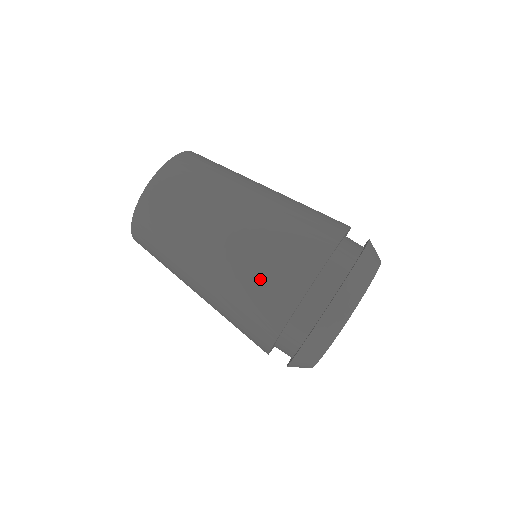
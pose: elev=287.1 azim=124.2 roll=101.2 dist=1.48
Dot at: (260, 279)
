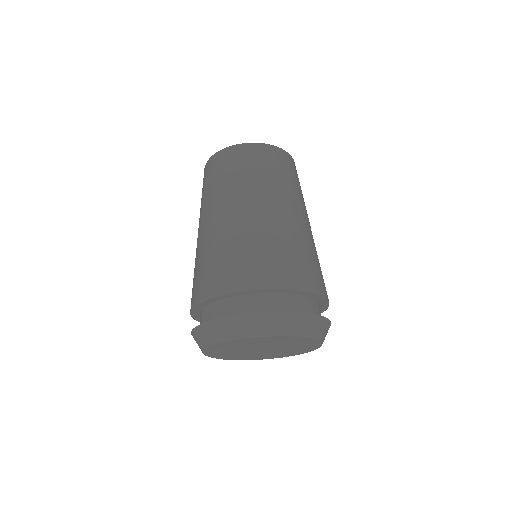
Dot at: (267, 252)
